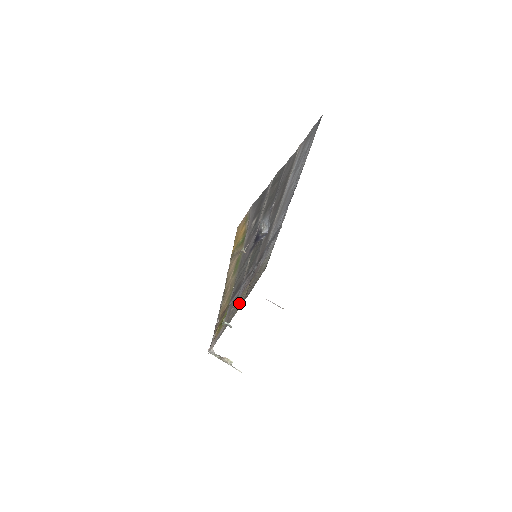
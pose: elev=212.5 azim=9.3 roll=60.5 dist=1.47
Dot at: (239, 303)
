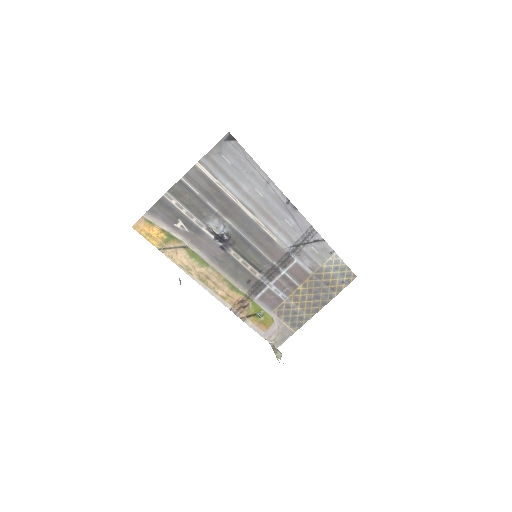
Dot at: (301, 305)
